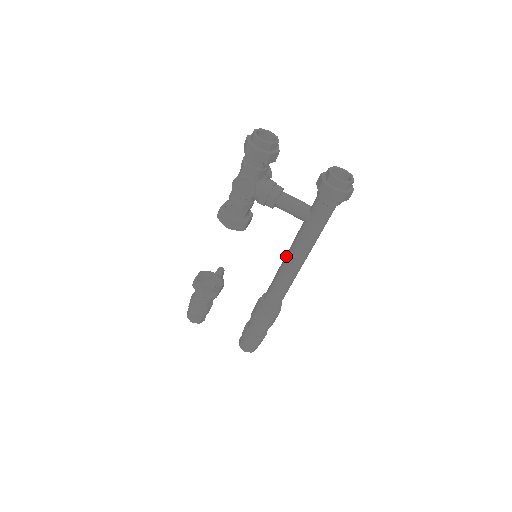
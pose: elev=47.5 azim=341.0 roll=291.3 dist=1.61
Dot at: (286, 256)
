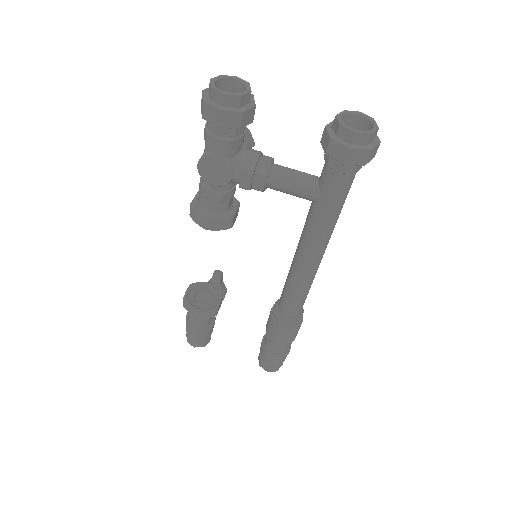
Dot at: (296, 252)
